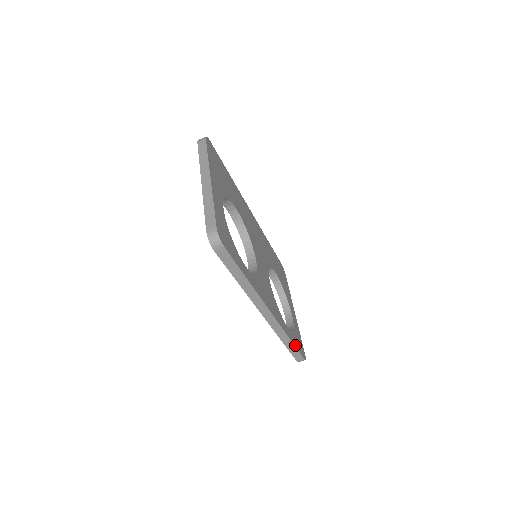
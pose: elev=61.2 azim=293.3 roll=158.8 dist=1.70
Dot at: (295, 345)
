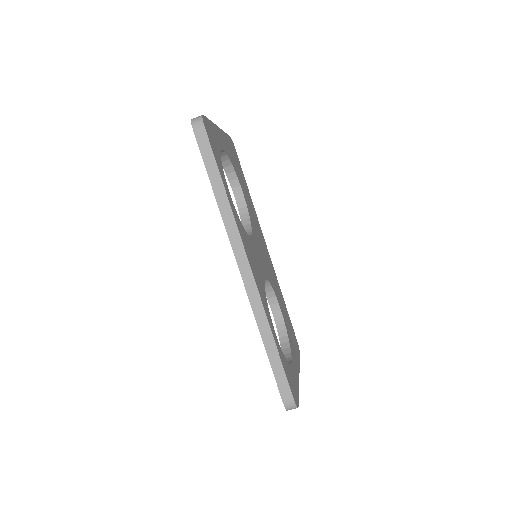
Dot at: (281, 360)
